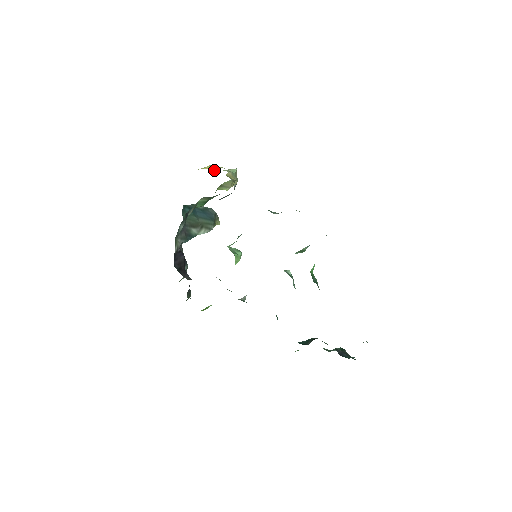
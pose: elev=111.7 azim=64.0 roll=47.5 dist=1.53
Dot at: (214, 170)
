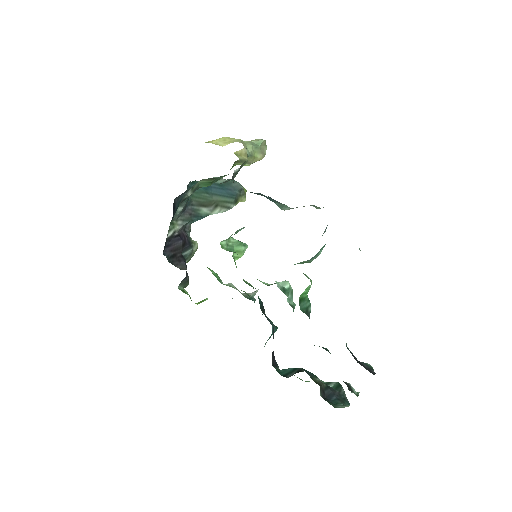
Dot at: (223, 145)
